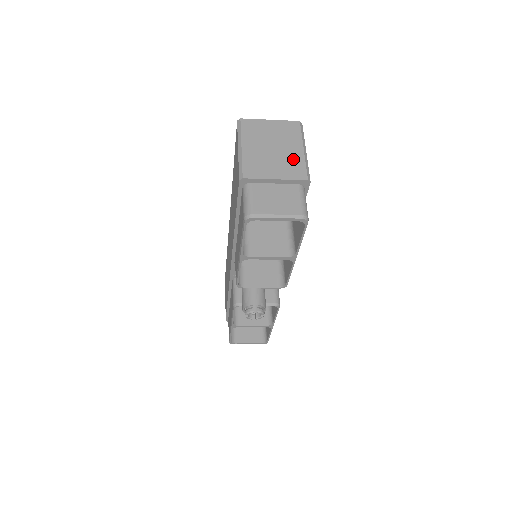
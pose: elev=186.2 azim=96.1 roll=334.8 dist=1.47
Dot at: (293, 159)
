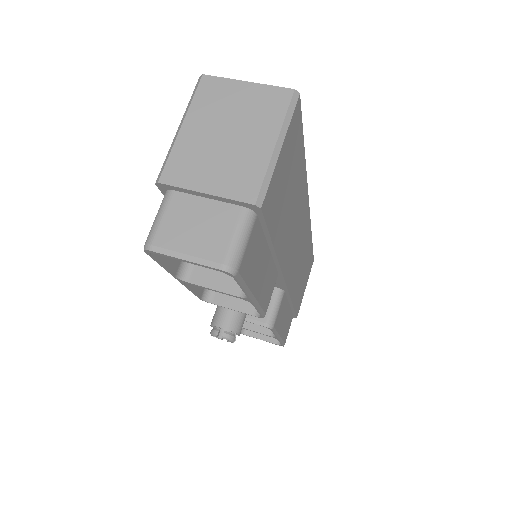
Dot at: (249, 161)
